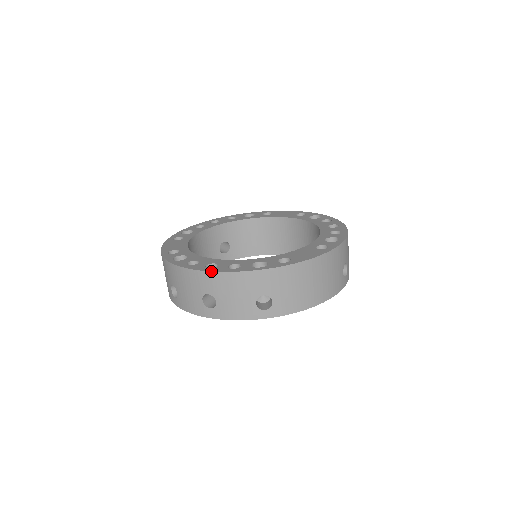
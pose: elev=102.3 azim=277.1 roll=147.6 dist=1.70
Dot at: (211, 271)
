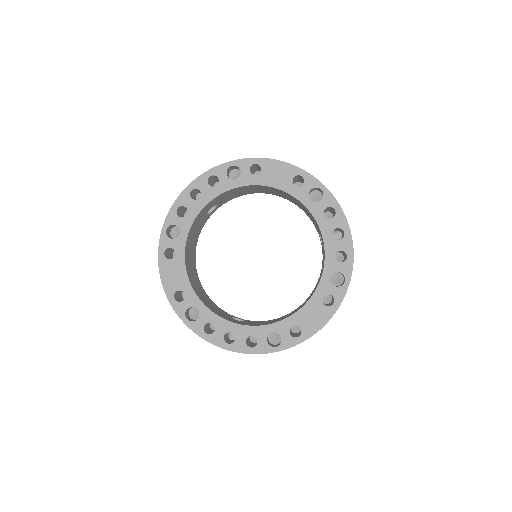
Dot at: occluded
